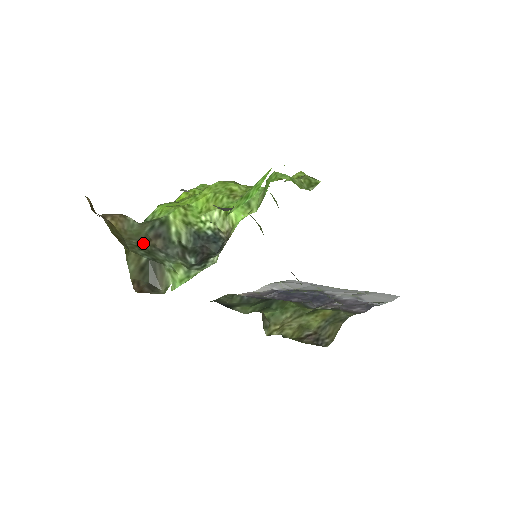
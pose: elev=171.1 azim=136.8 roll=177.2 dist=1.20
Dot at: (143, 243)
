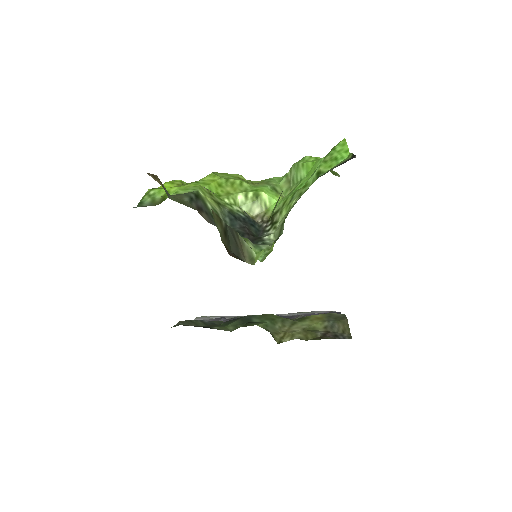
Dot at: occluded
